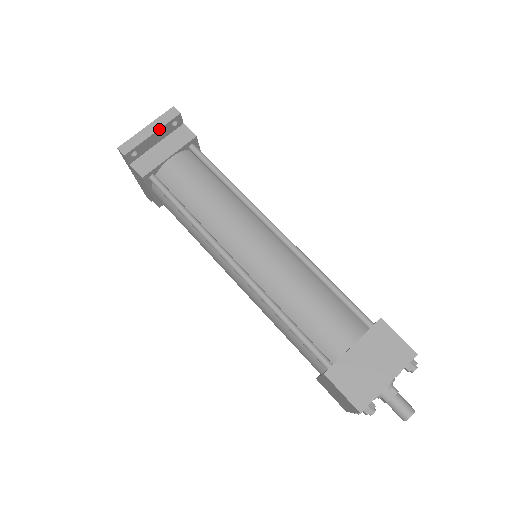
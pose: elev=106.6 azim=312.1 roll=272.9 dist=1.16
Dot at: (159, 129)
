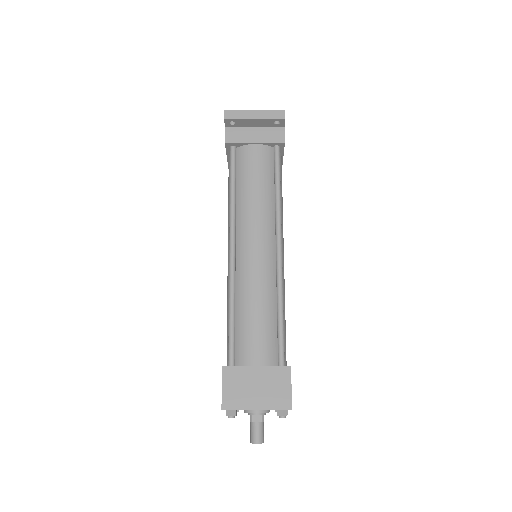
Dot at: (262, 119)
